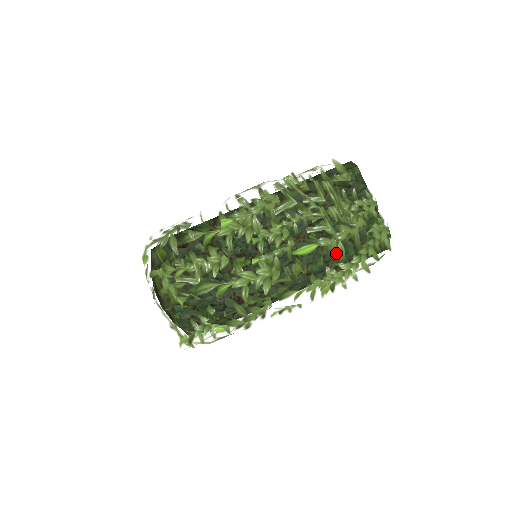
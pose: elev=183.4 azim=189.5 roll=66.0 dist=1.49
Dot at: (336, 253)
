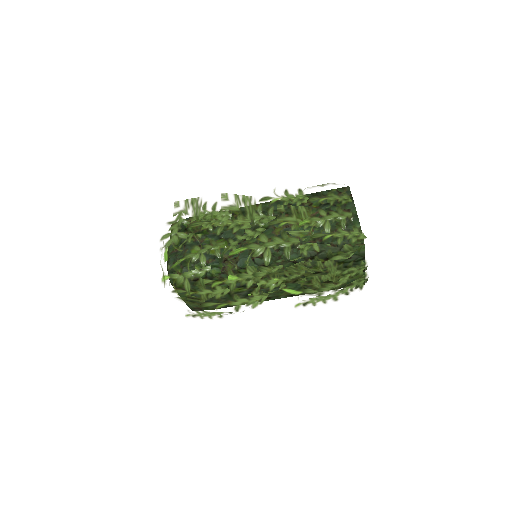
Dot at: (316, 294)
